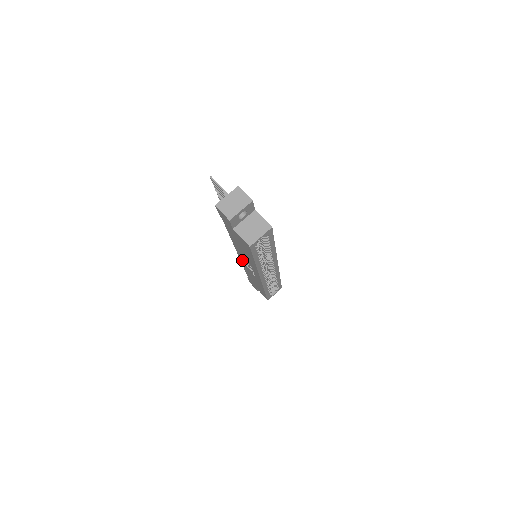
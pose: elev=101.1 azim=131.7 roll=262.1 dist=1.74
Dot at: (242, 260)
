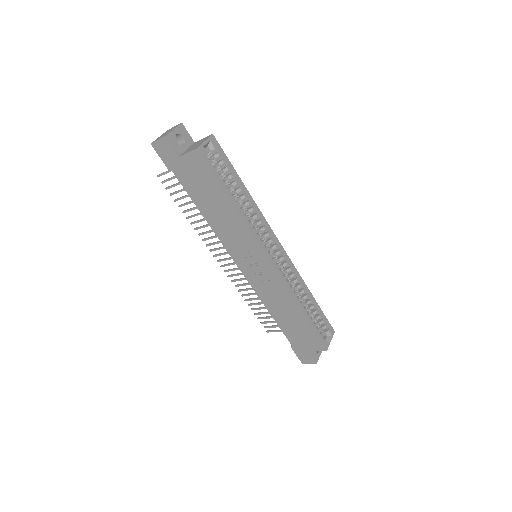
Dot at: (245, 270)
